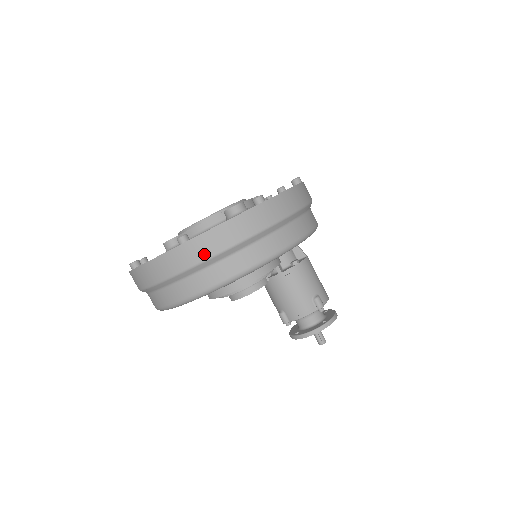
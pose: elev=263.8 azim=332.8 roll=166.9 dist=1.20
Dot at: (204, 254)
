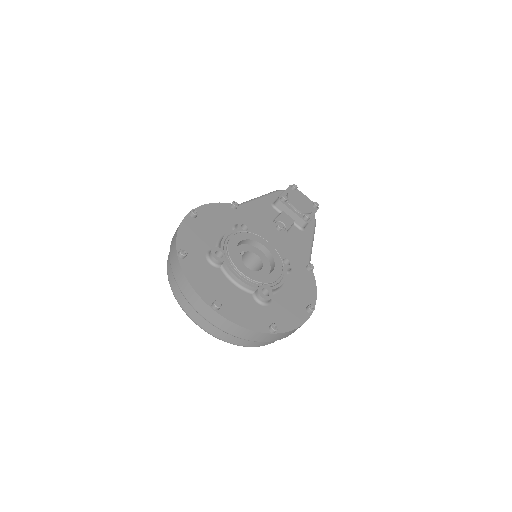
Dot at: (216, 323)
